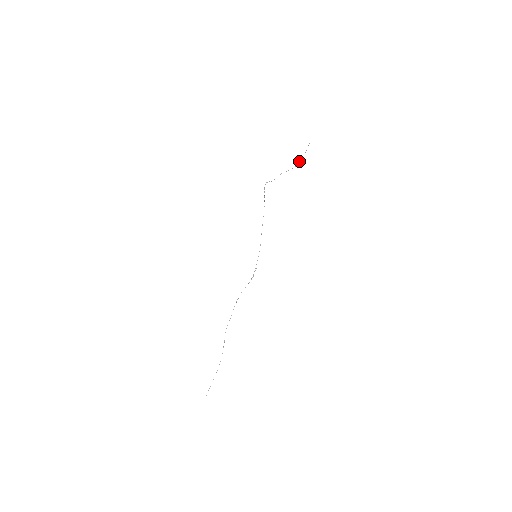
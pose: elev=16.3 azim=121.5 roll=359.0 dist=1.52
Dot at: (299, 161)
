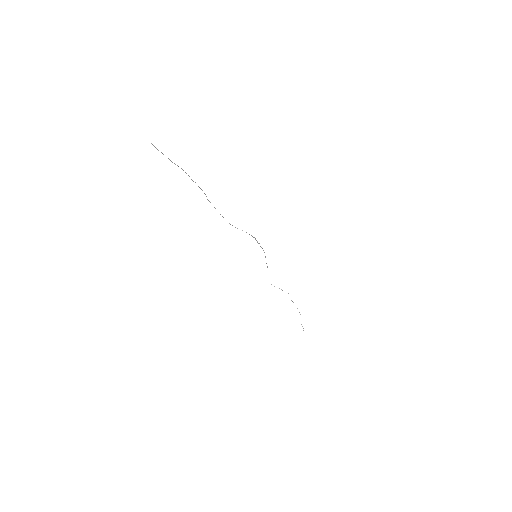
Dot at: occluded
